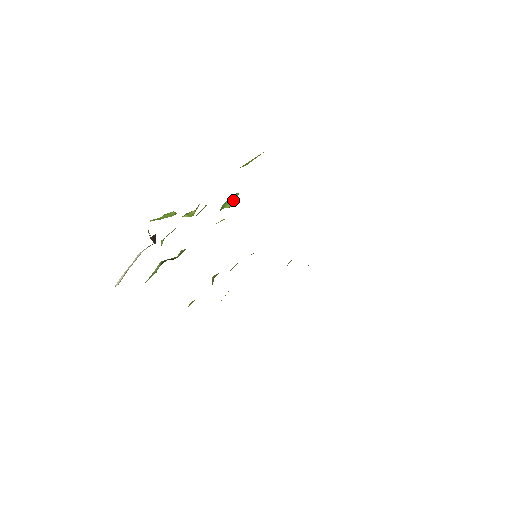
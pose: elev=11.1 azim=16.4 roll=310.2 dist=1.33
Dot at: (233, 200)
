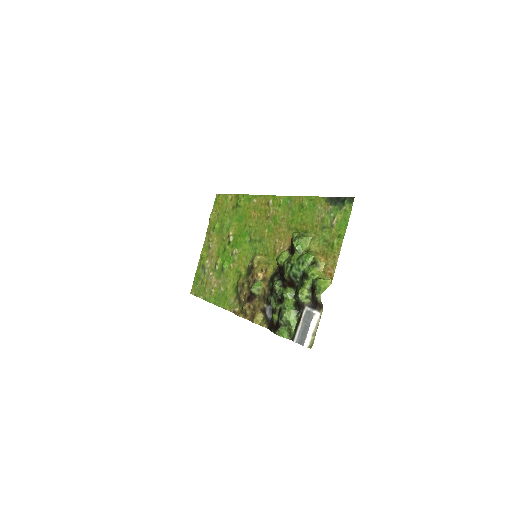
Dot at: (307, 243)
